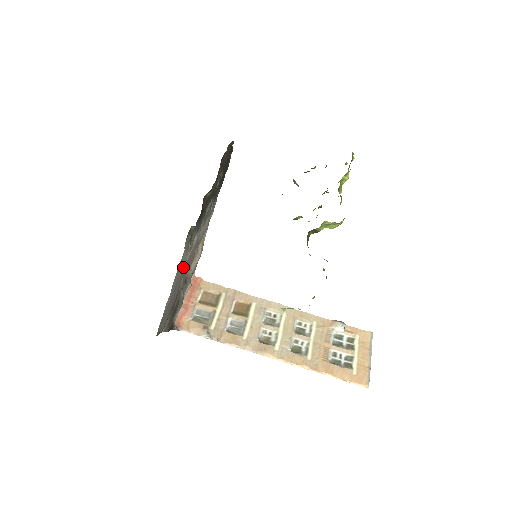
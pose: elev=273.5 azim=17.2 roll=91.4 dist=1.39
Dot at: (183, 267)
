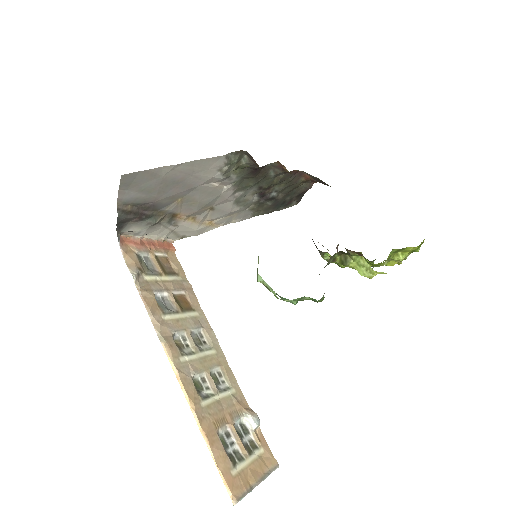
Dot at: (199, 180)
